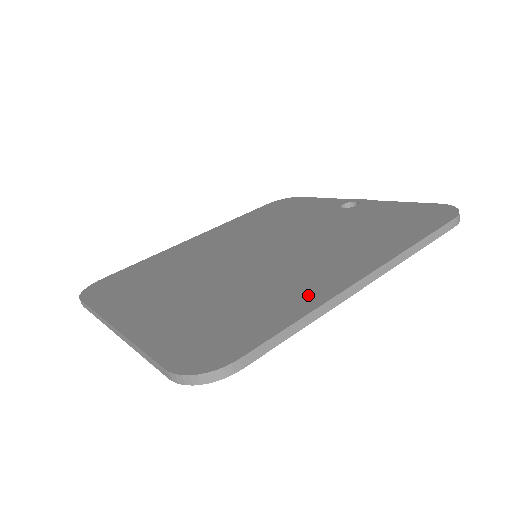
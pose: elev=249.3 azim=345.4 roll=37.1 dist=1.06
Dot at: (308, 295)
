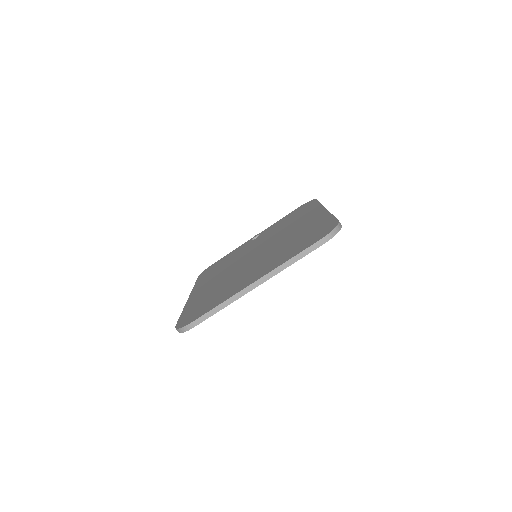
Dot at: (318, 219)
